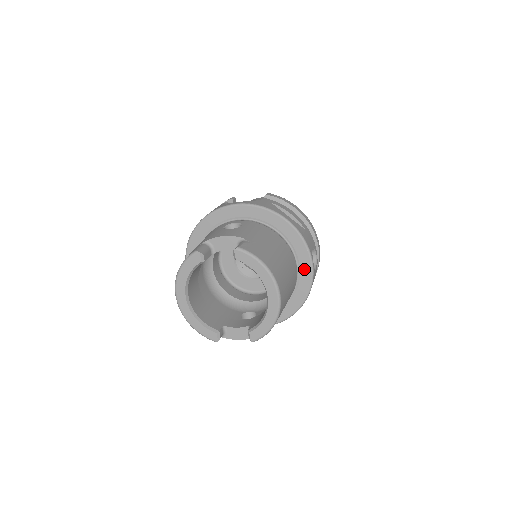
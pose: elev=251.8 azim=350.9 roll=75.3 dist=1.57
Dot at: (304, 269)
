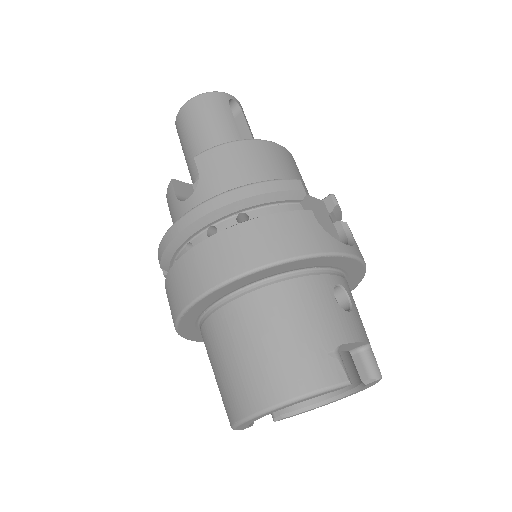
Dot at: occluded
